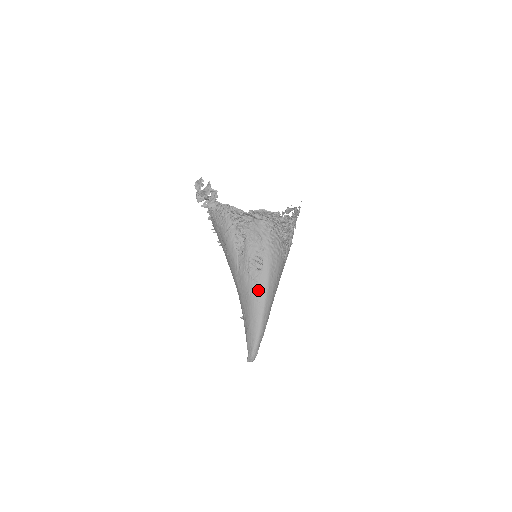
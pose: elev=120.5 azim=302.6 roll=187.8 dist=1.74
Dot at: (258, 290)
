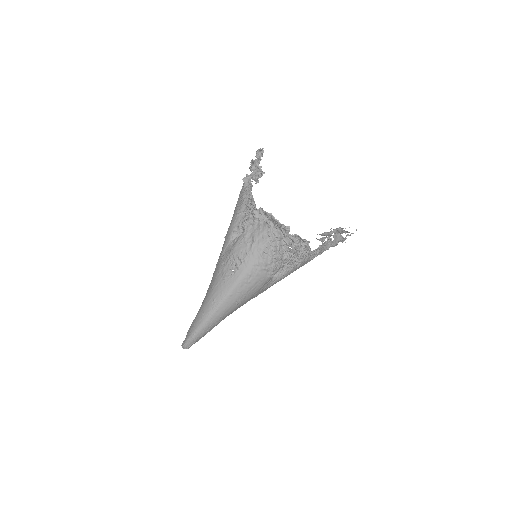
Dot at: (220, 290)
